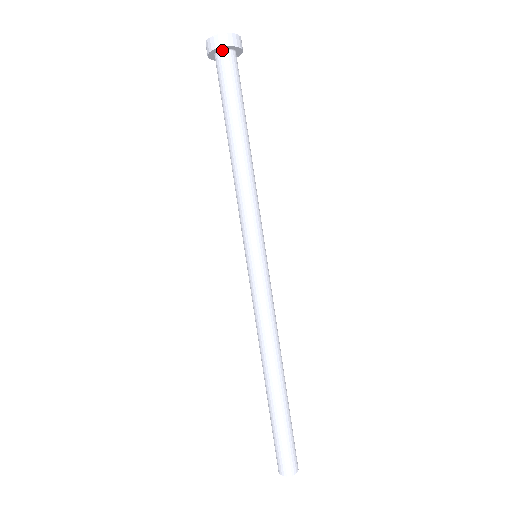
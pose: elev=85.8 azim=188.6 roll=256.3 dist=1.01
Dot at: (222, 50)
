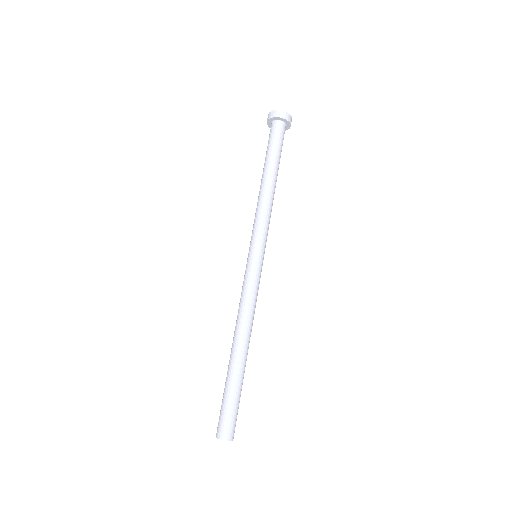
Dot at: (274, 121)
